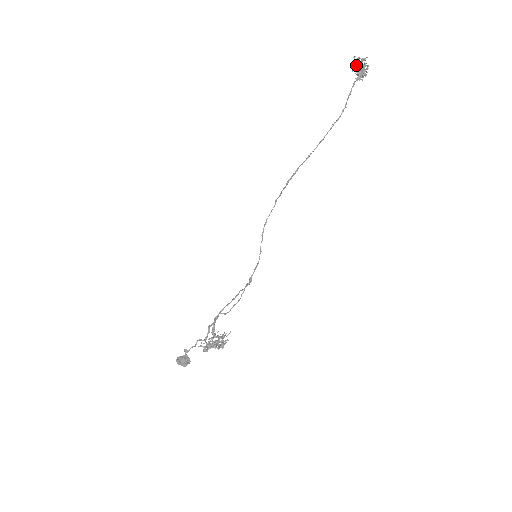
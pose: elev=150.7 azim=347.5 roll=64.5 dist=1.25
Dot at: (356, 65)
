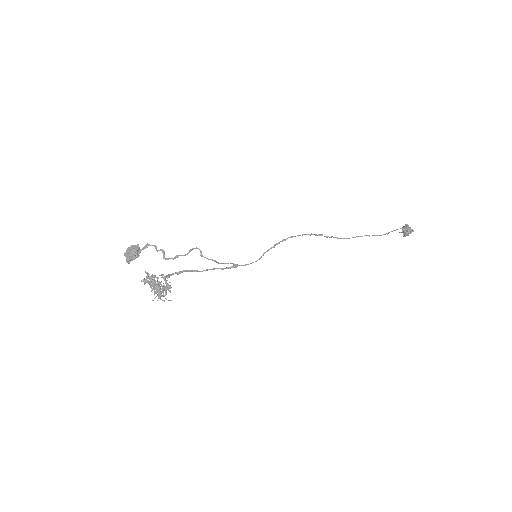
Dot at: (407, 224)
